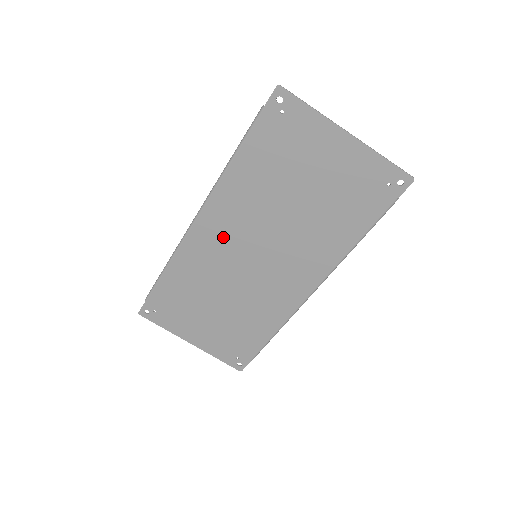
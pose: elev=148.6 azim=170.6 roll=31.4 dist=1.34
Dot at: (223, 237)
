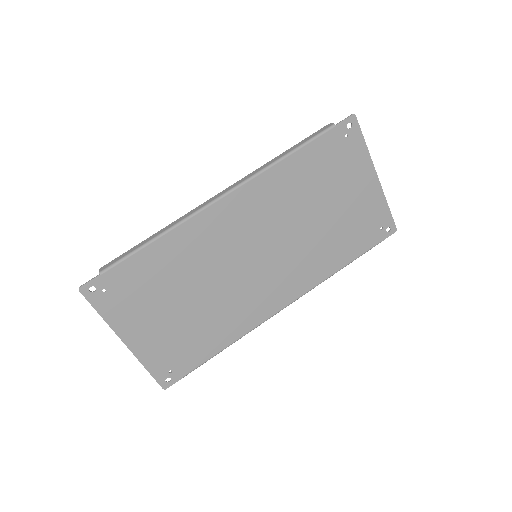
Dot at: (238, 226)
